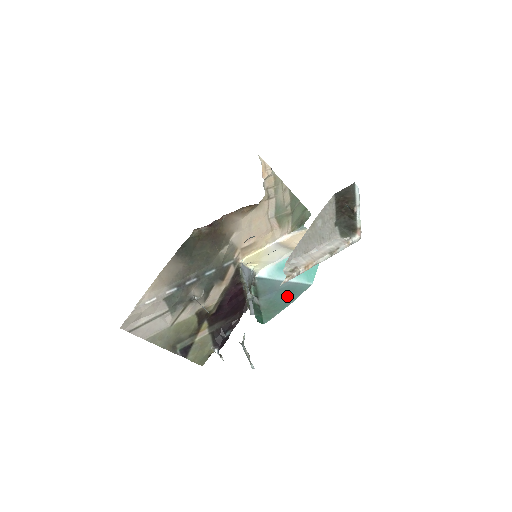
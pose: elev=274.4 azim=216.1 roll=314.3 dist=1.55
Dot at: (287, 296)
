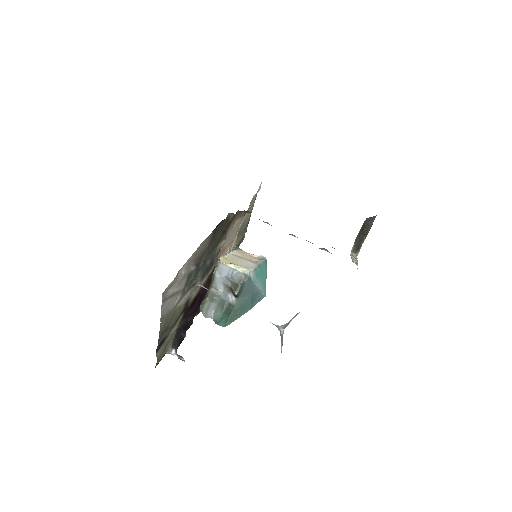
Dot at: (251, 302)
